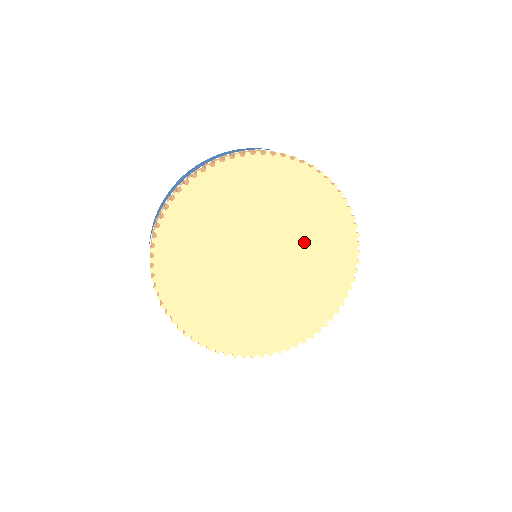
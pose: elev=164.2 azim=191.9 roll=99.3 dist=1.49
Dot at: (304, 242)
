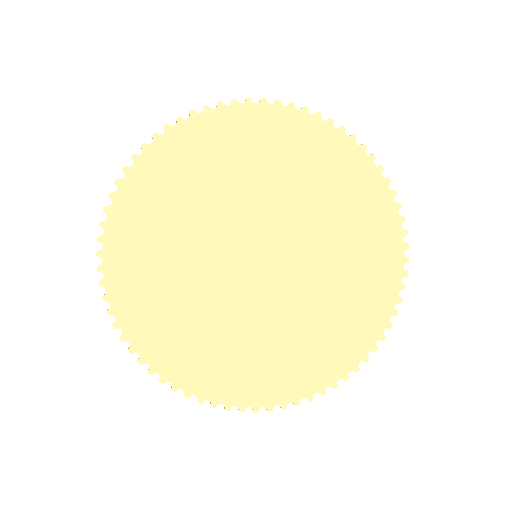
Dot at: (313, 212)
